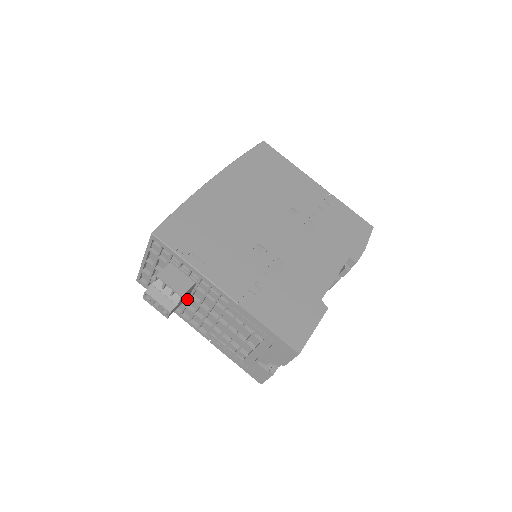
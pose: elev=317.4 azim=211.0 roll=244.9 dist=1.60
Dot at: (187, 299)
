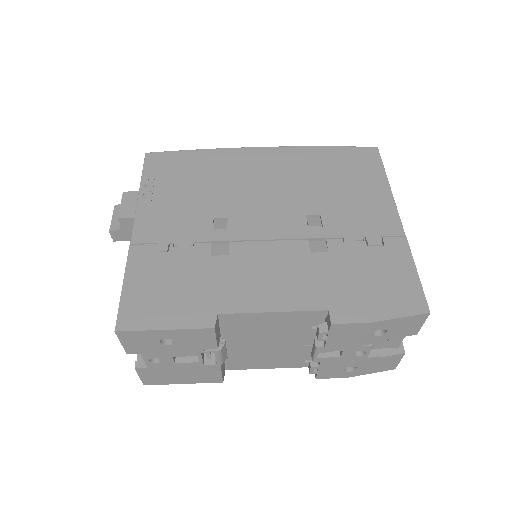
Dot at: occluded
